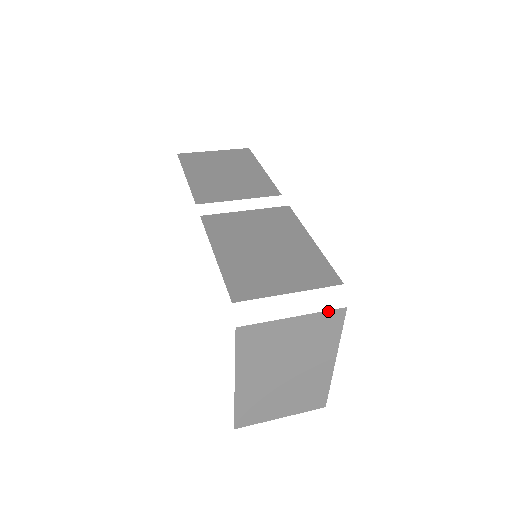
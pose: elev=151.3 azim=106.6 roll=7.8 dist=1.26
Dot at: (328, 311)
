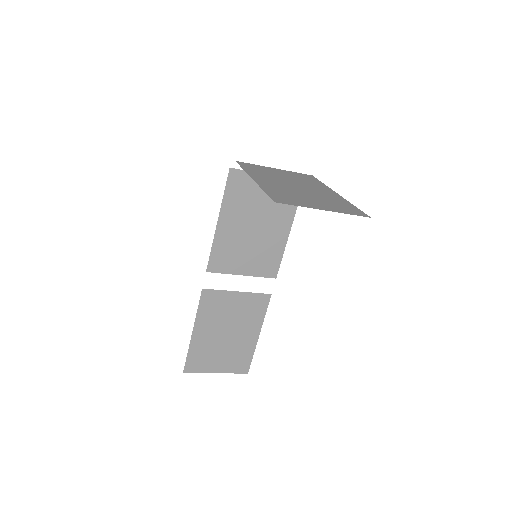
Dot at: (299, 173)
